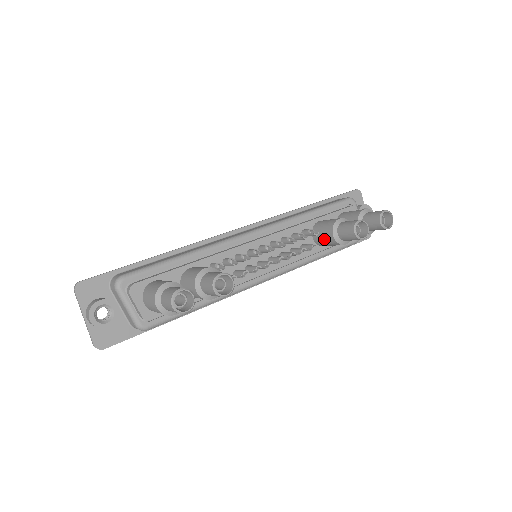
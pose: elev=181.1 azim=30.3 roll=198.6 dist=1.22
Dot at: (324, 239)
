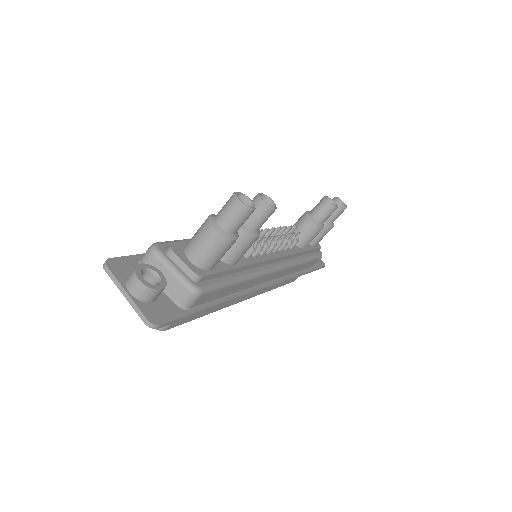
Dot at: (303, 232)
